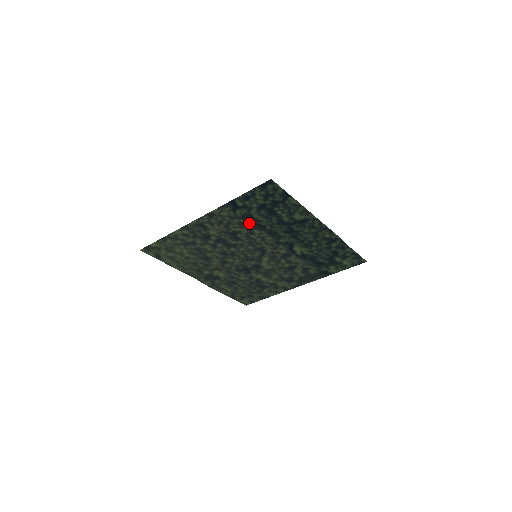
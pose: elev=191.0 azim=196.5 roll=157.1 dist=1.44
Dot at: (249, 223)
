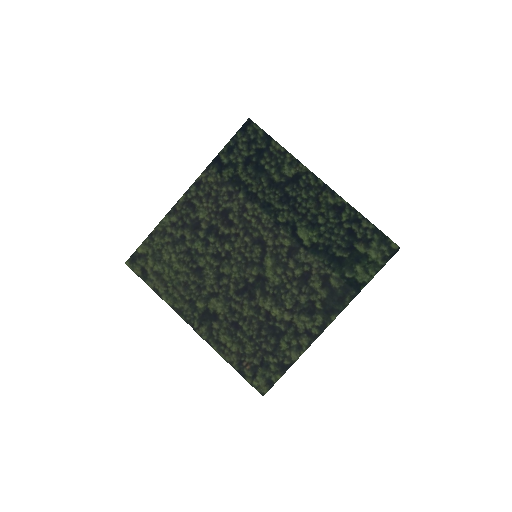
Dot at: (239, 192)
